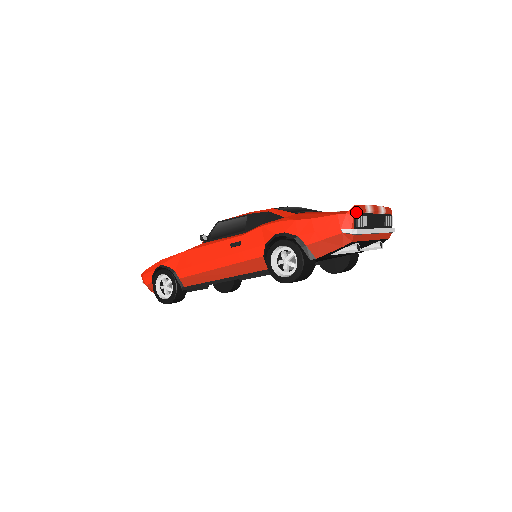
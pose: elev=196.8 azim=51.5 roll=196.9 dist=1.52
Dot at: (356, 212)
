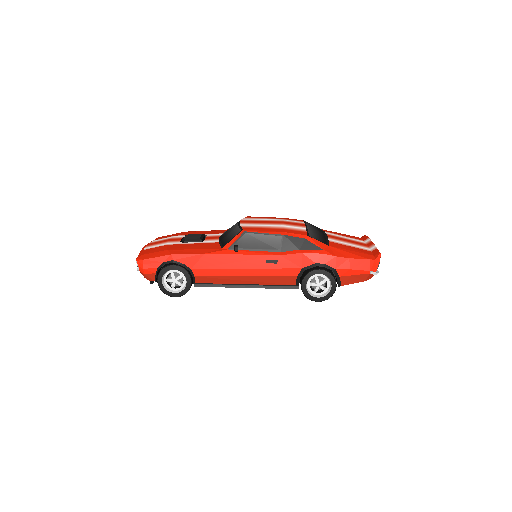
Dot at: occluded
